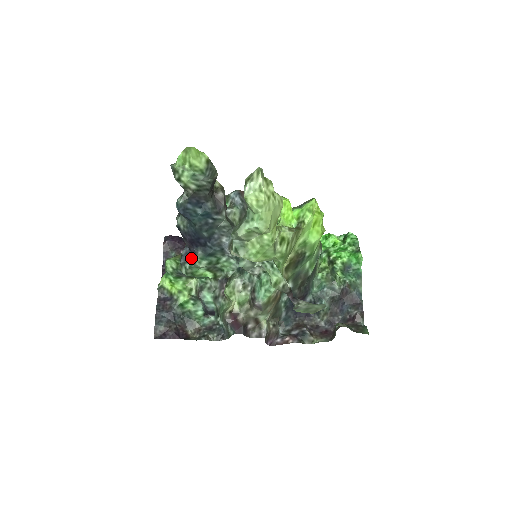
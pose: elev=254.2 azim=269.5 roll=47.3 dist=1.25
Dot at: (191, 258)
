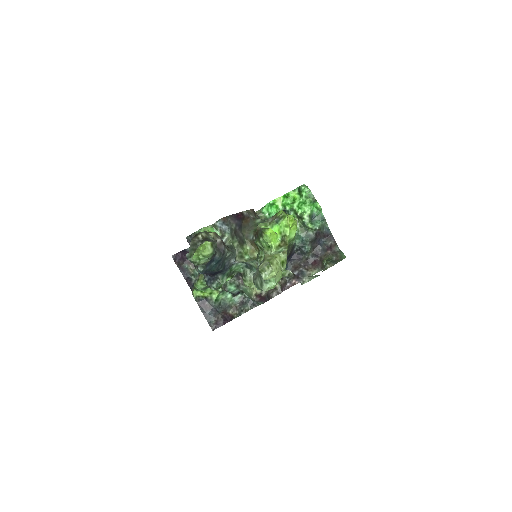
Dot at: (214, 280)
